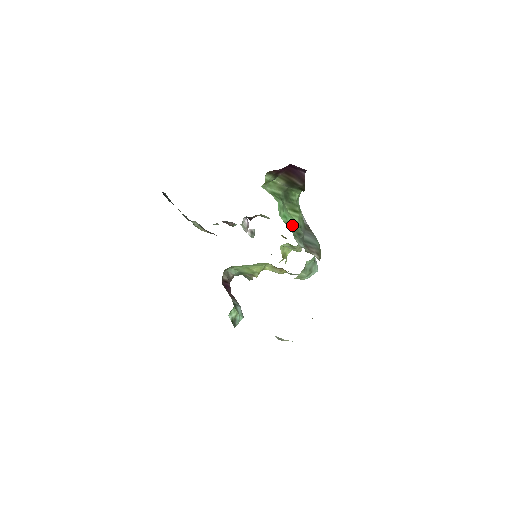
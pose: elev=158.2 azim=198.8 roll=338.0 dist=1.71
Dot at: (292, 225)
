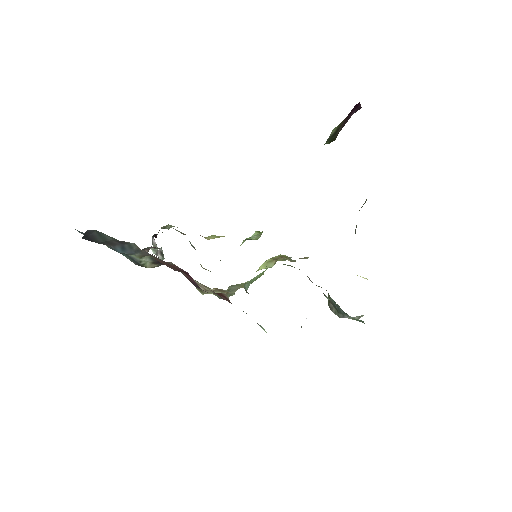
Dot at: occluded
